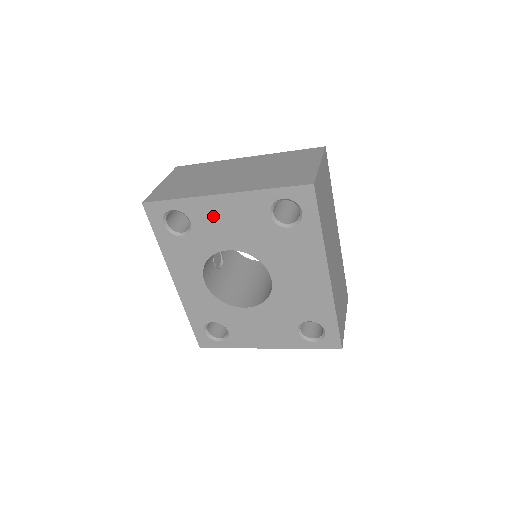
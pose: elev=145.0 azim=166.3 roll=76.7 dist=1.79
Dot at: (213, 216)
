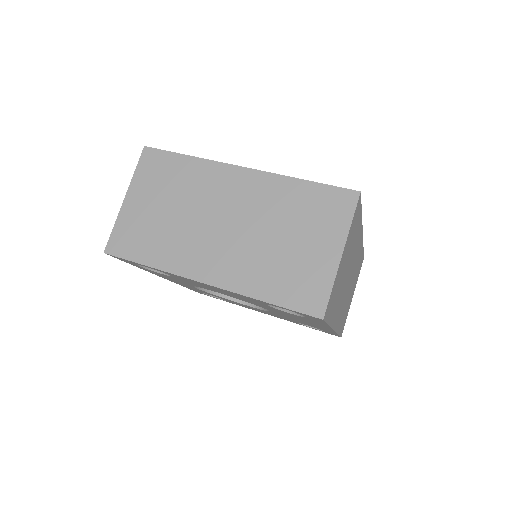
Dot at: (196, 283)
